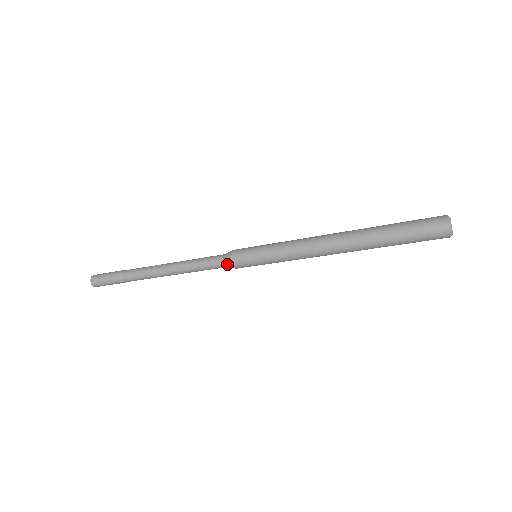
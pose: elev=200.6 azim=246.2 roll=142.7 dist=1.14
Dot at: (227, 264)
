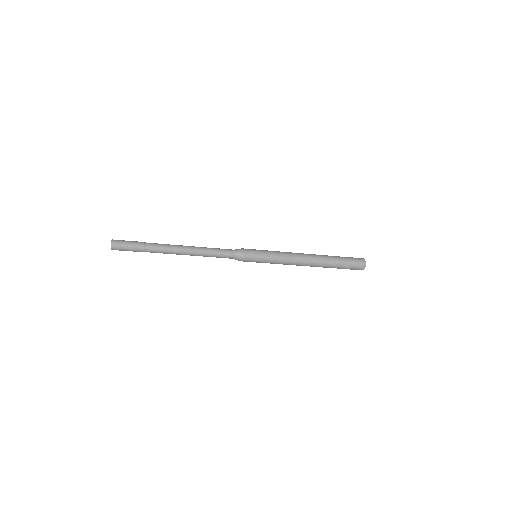
Dot at: occluded
